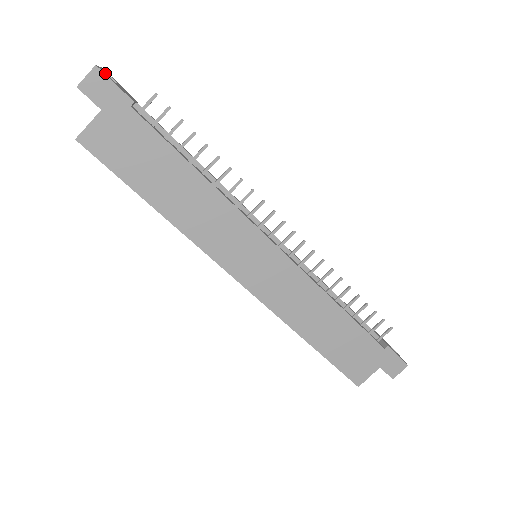
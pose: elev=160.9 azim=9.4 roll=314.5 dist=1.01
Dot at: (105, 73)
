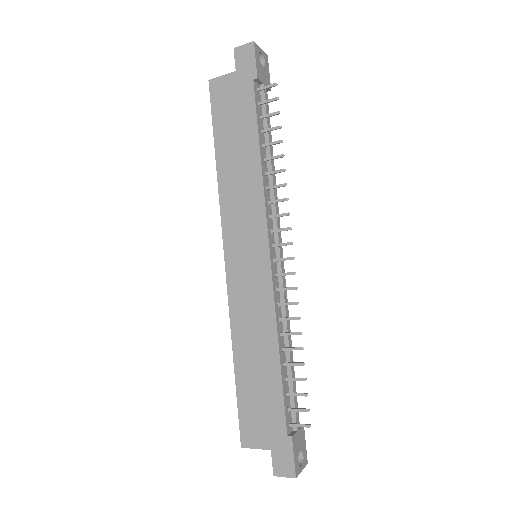
Dot at: (258, 51)
